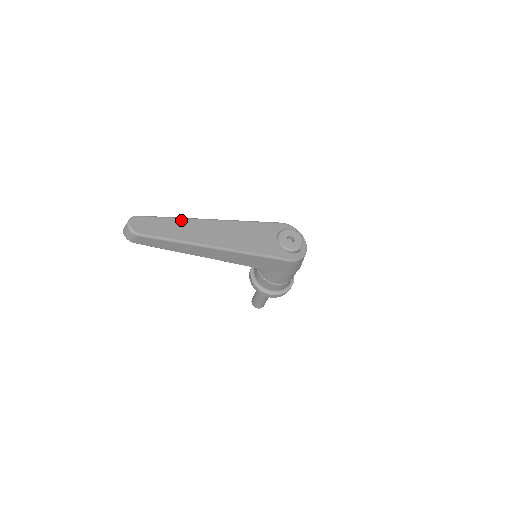
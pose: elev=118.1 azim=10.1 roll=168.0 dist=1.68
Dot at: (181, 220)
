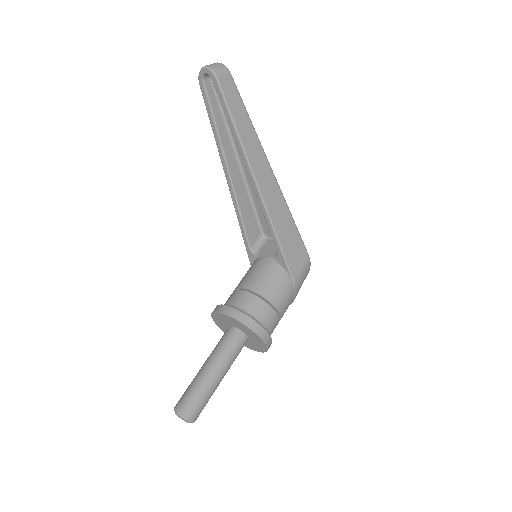
Dot at: occluded
